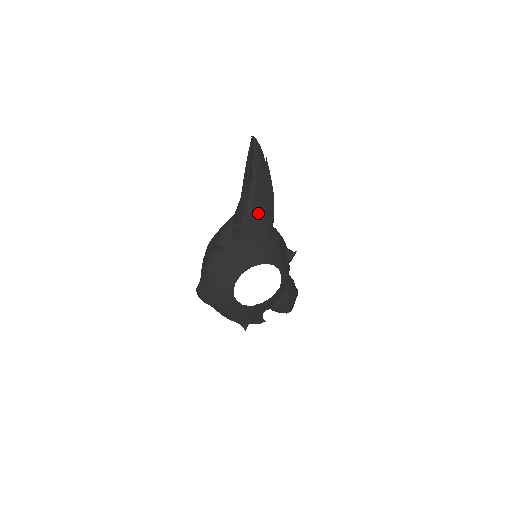
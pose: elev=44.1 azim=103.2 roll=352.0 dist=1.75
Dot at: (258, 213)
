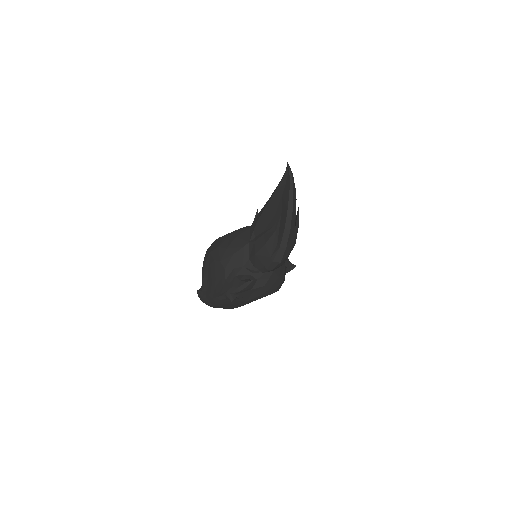
Dot at: occluded
